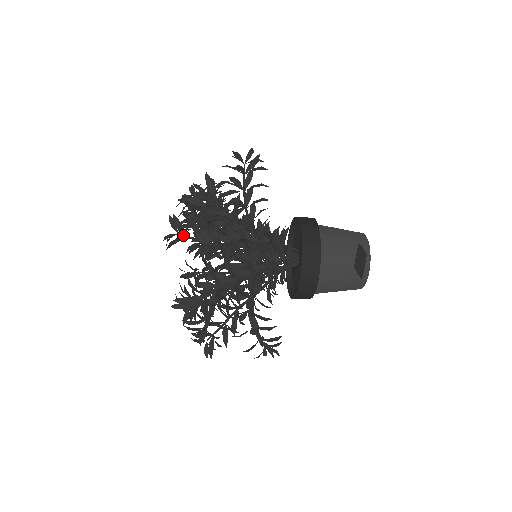
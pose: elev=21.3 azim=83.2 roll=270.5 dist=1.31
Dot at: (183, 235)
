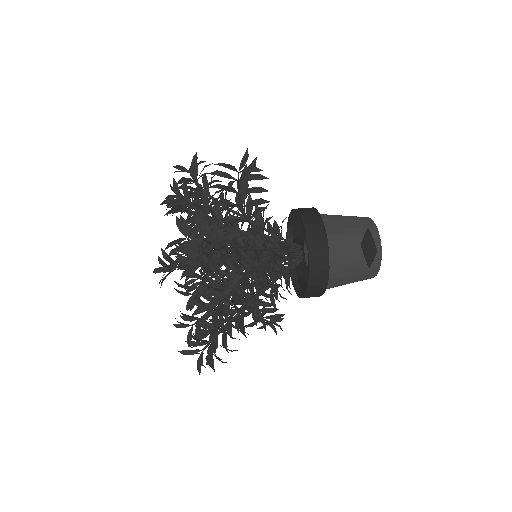
Dot at: (176, 266)
